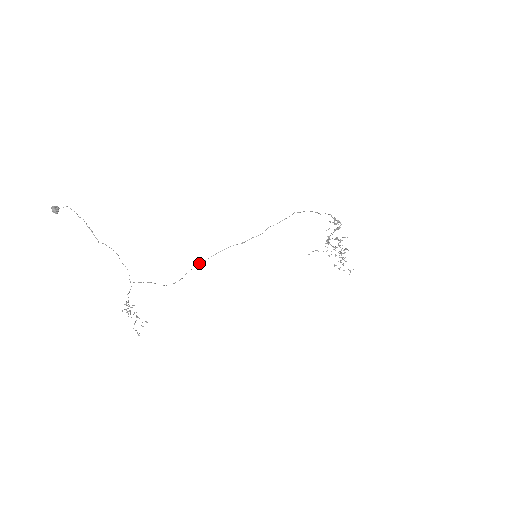
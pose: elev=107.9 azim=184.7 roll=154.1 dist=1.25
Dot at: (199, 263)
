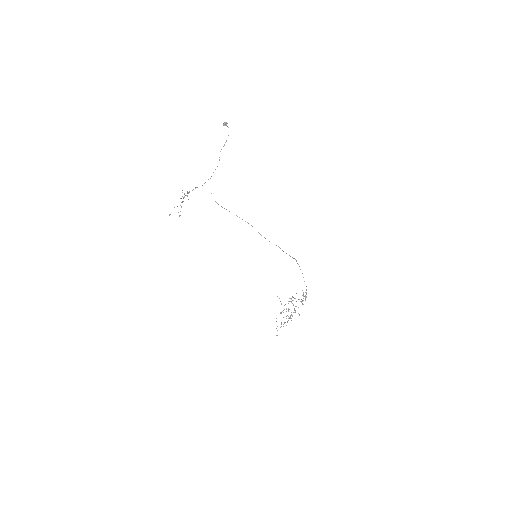
Dot at: occluded
